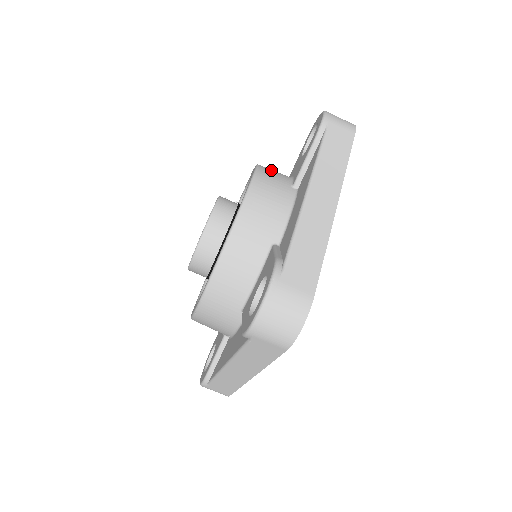
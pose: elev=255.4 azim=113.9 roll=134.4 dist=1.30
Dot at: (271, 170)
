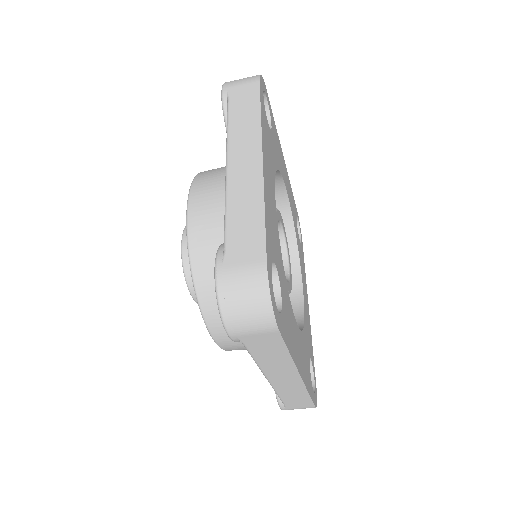
Dot at: (213, 169)
